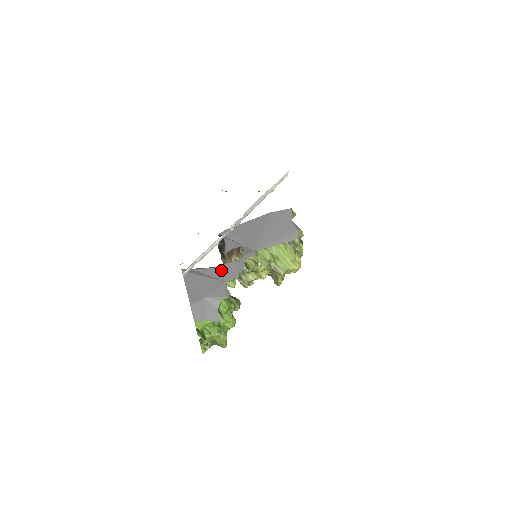
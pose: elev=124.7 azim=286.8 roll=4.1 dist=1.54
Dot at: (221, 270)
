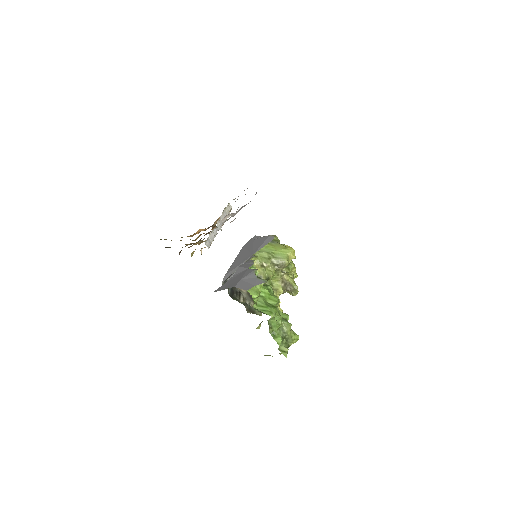
Dot at: (239, 271)
